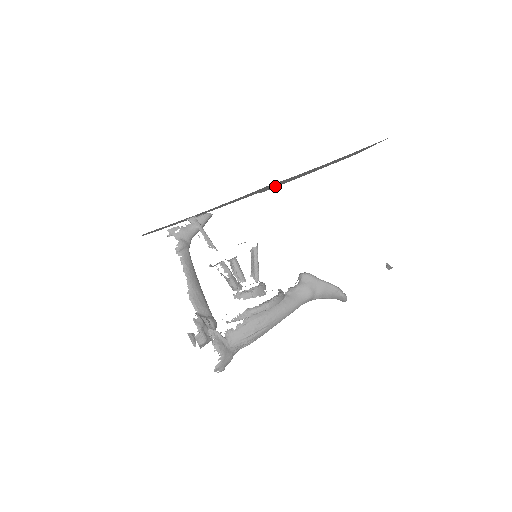
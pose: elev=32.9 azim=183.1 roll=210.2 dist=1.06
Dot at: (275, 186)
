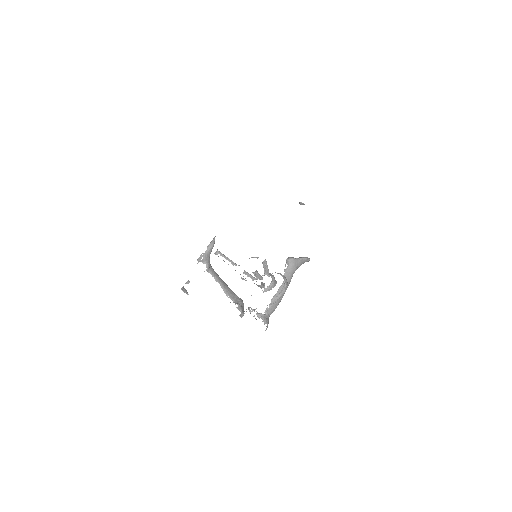
Dot at: occluded
